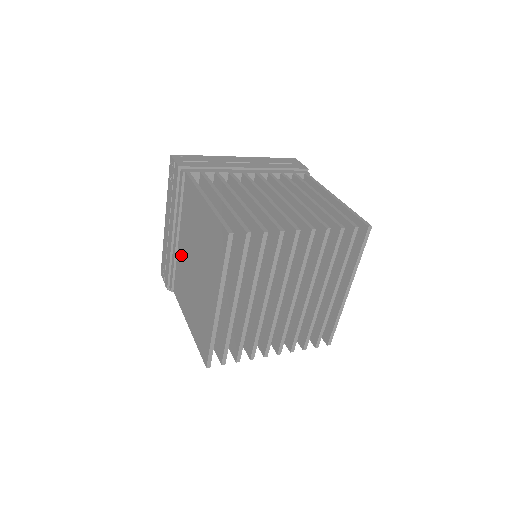
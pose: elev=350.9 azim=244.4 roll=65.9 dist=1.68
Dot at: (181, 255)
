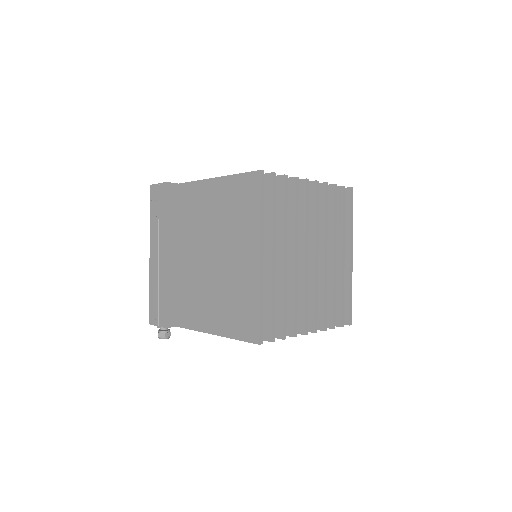
Dot at: (183, 270)
